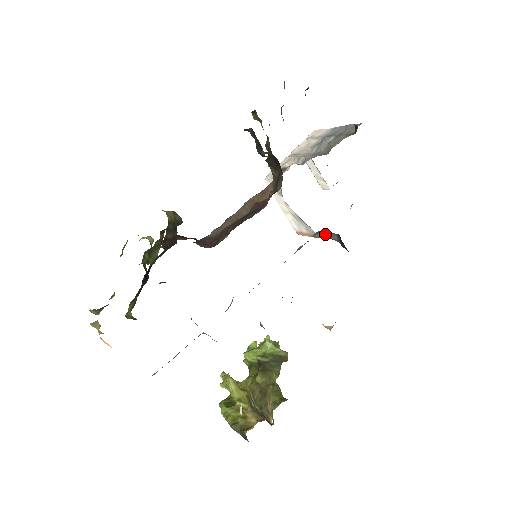
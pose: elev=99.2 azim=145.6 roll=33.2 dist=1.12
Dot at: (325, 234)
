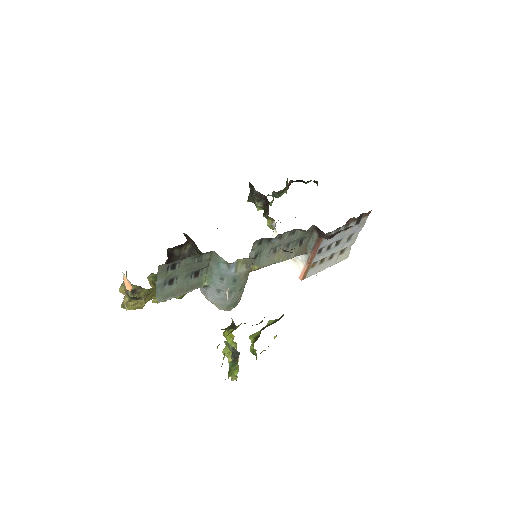
Dot at: (310, 243)
